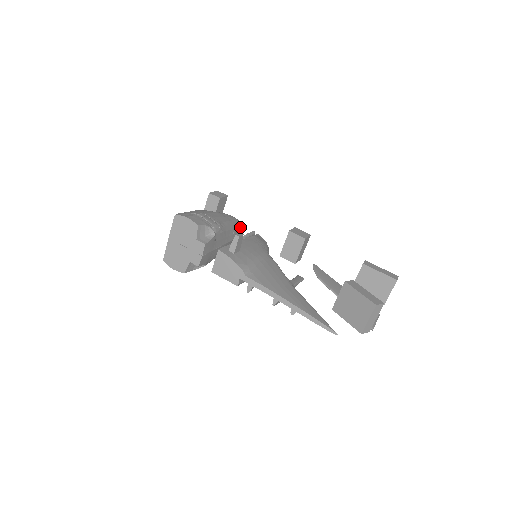
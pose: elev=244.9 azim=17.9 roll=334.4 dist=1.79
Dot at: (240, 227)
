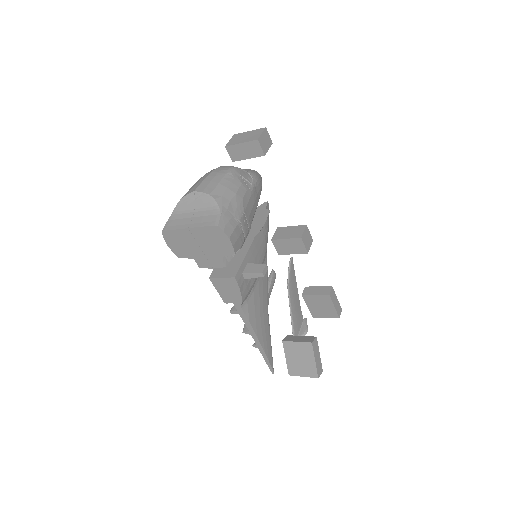
Dot at: occluded
